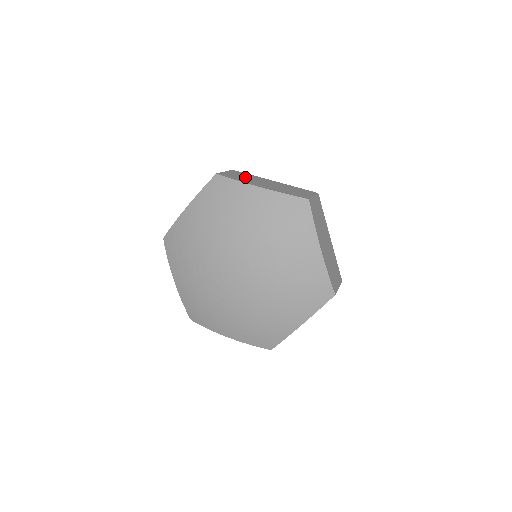
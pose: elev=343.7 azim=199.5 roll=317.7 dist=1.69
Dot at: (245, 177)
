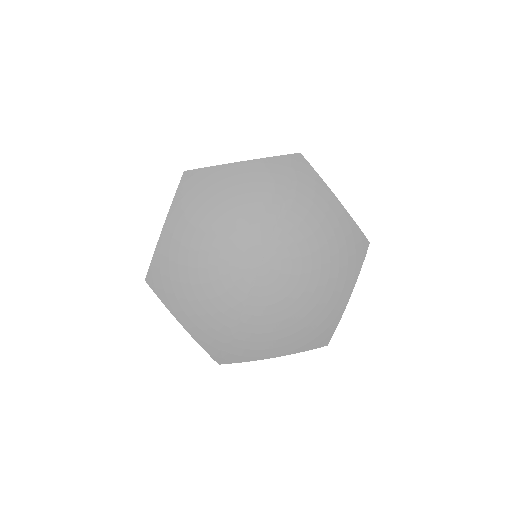
Dot at: occluded
